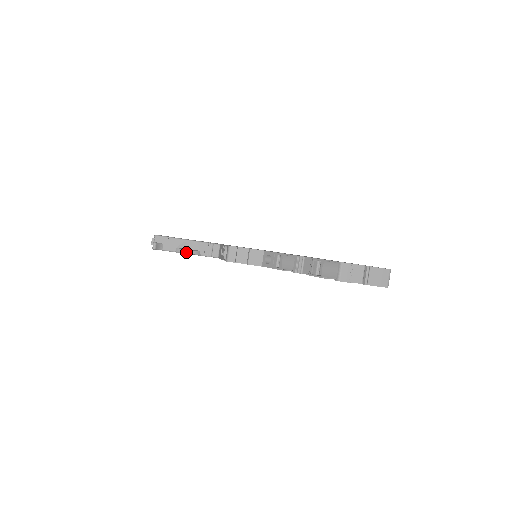
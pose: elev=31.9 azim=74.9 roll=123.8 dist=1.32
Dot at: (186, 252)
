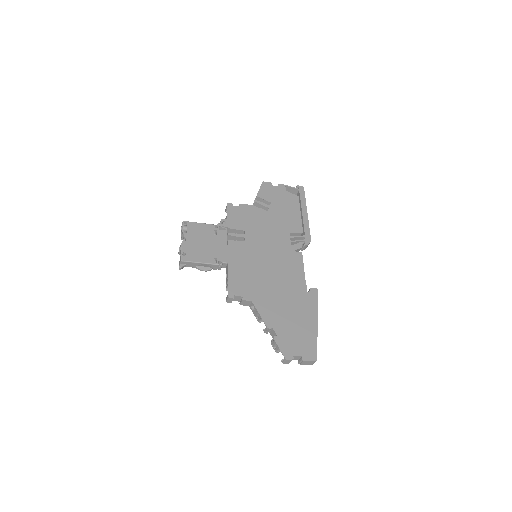
Dot at: occluded
